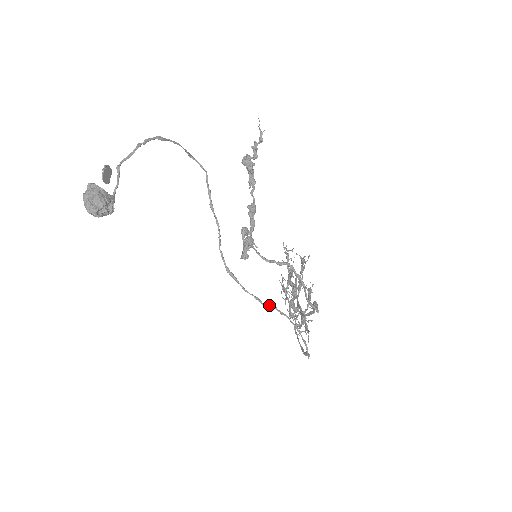
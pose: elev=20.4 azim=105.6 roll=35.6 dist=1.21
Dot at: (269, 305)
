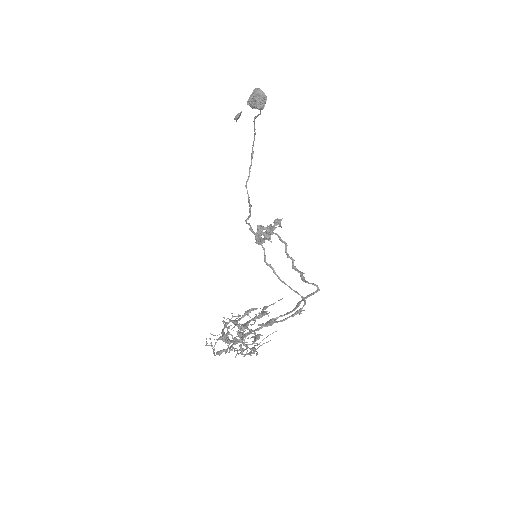
Dot at: (273, 268)
